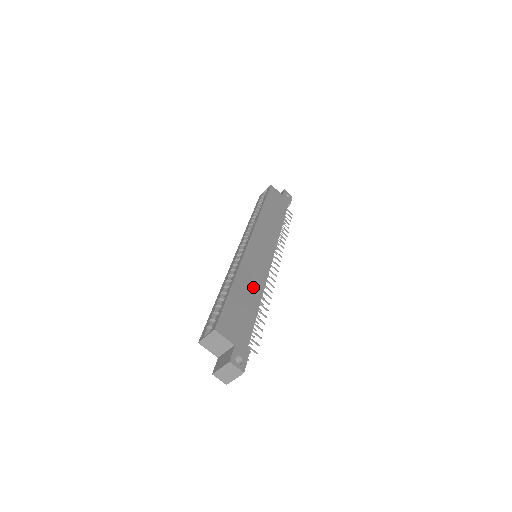
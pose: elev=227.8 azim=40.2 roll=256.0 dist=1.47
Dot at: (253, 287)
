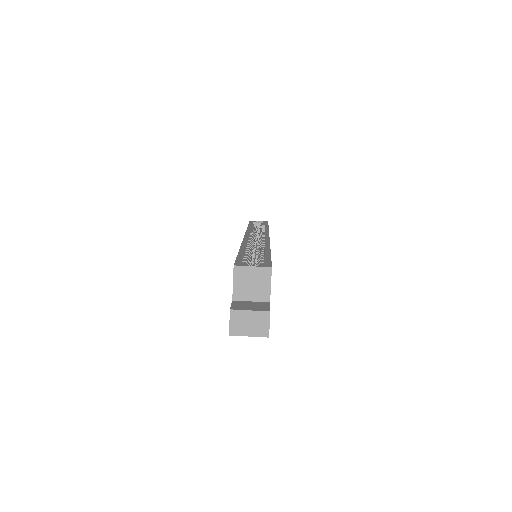
Dot at: occluded
